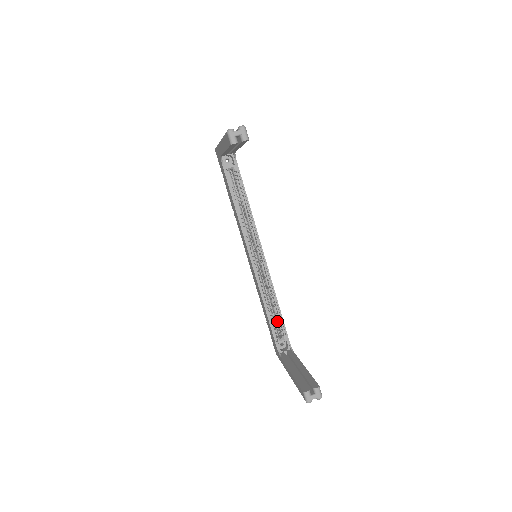
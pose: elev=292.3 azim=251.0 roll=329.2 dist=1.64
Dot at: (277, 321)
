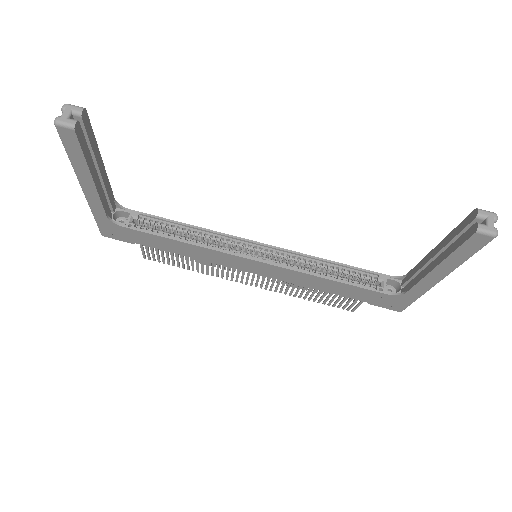
Dot at: (354, 277)
